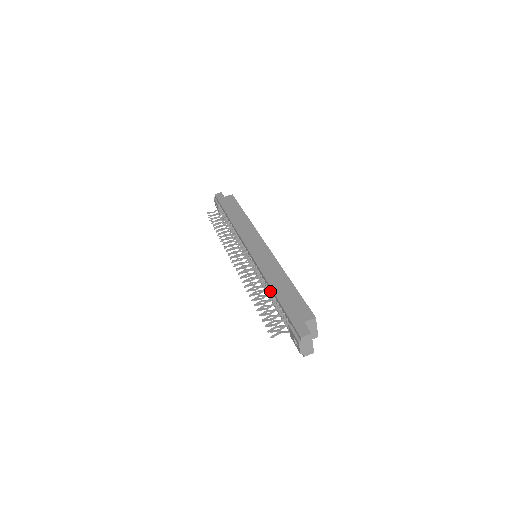
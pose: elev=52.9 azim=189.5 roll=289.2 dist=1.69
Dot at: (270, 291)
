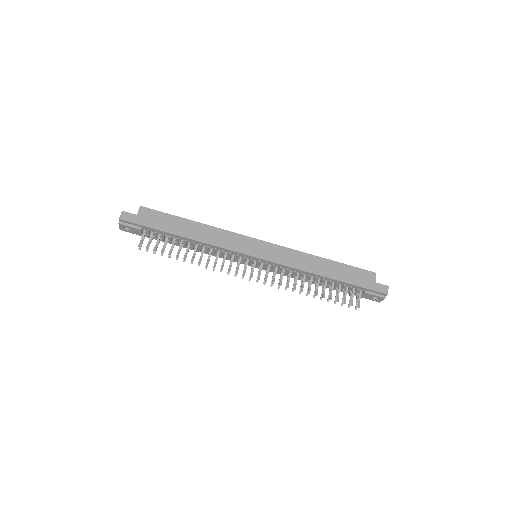
Dot at: (317, 278)
